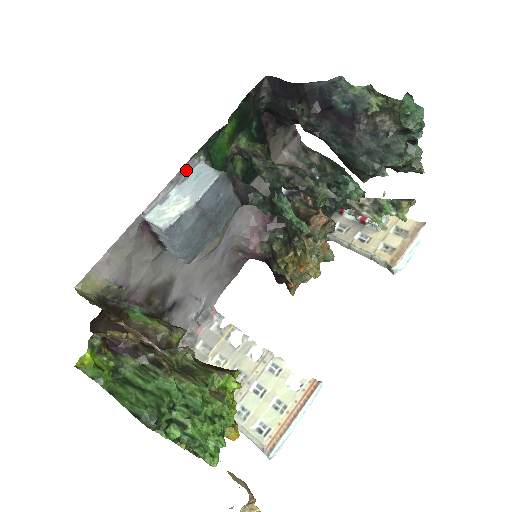
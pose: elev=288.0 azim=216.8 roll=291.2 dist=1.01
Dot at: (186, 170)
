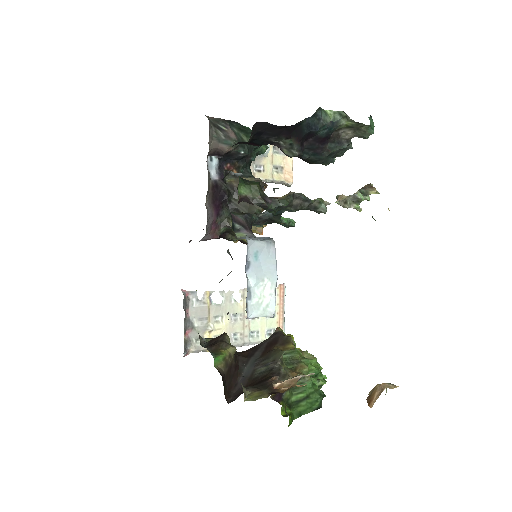
Dot at: (246, 258)
